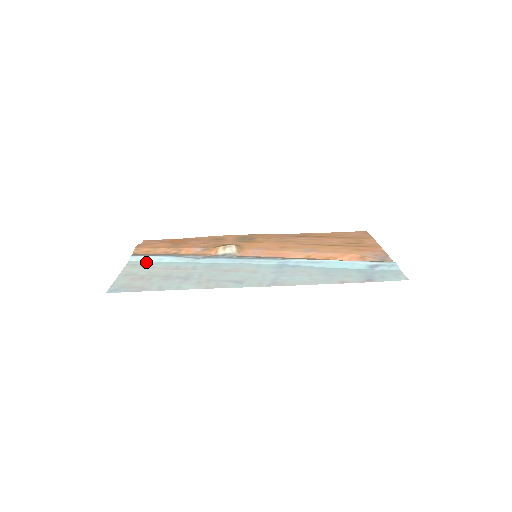
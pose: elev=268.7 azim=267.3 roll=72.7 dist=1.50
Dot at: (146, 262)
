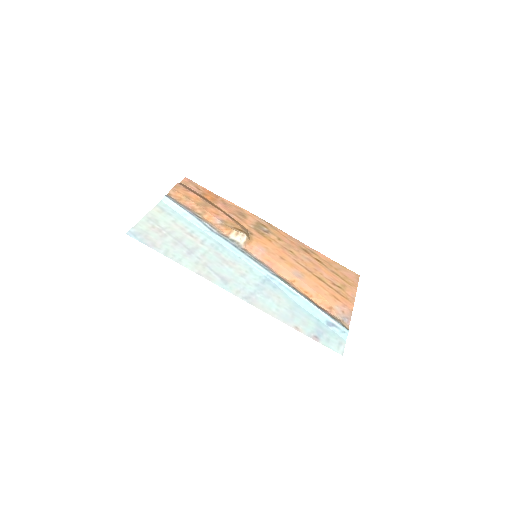
Dot at: (173, 211)
